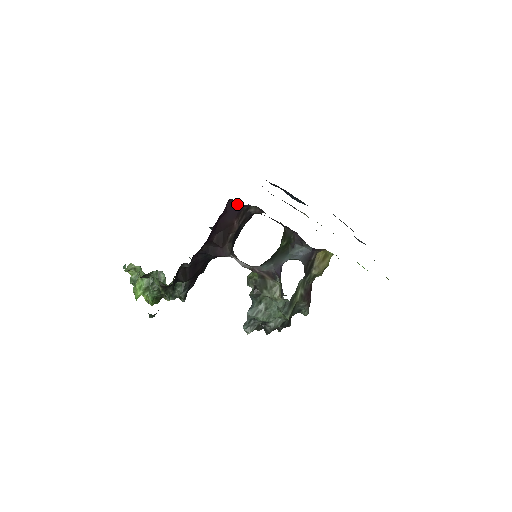
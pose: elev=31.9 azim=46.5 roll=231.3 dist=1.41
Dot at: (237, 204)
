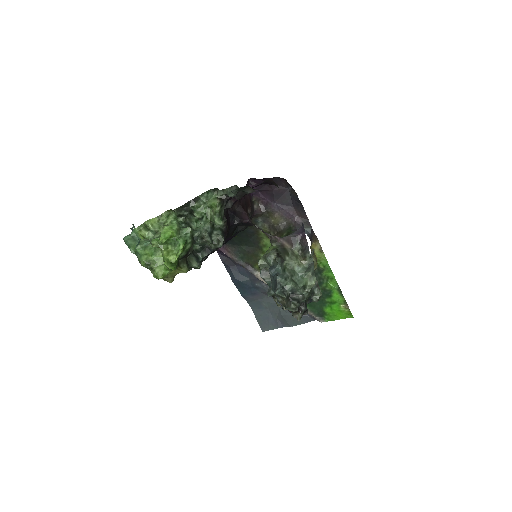
Dot at: occluded
